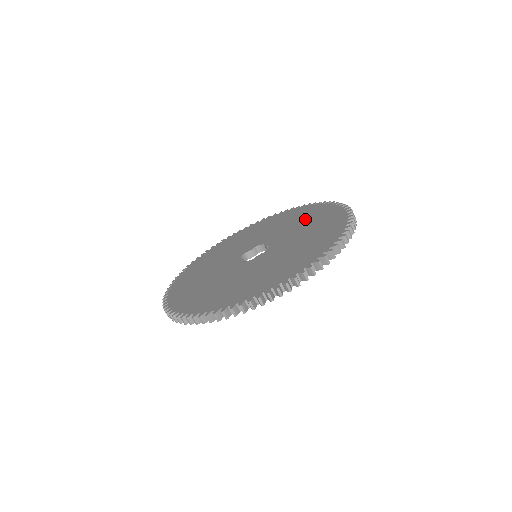
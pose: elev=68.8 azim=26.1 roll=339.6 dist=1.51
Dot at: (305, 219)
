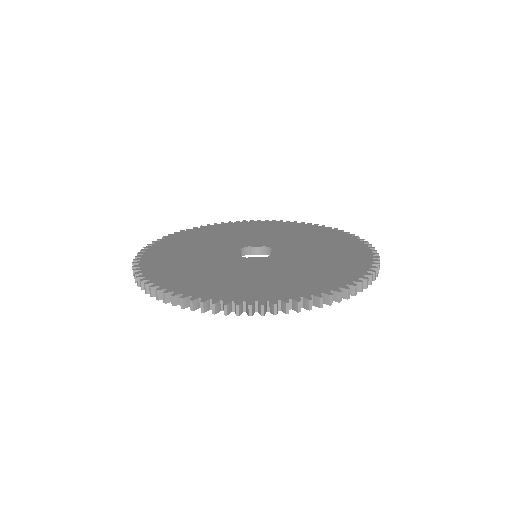
Dot at: (331, 248)
